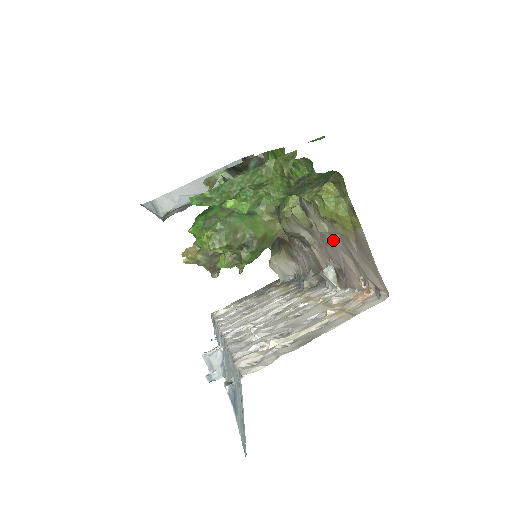
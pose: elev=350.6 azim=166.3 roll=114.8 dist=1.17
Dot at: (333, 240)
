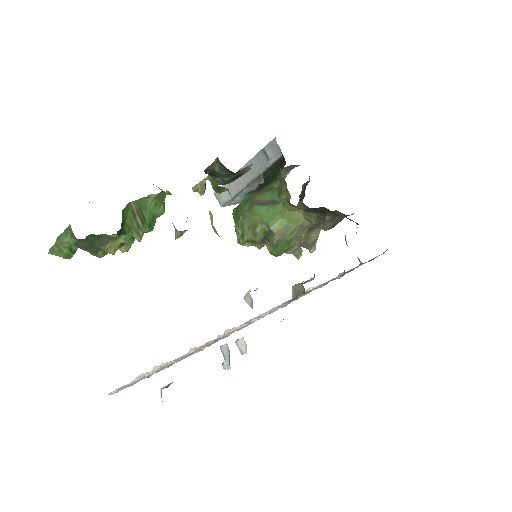
Dot at: occluded
